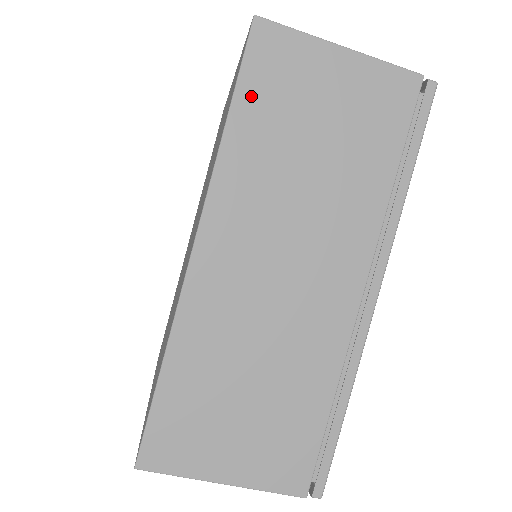
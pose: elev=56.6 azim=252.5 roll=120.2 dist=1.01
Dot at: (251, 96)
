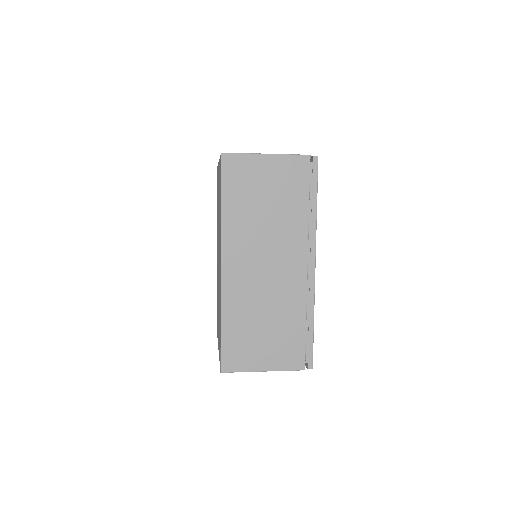
Dot at: (230, 190)
